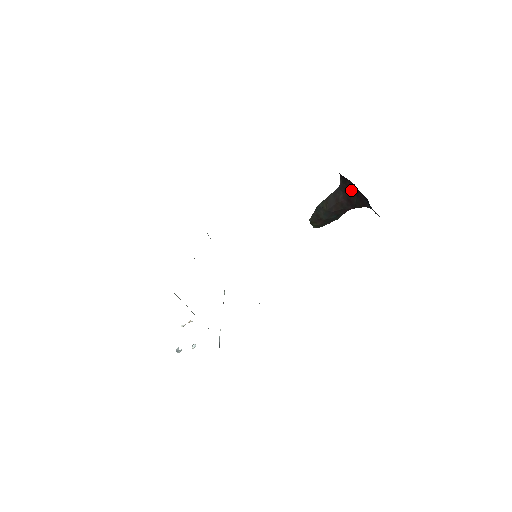
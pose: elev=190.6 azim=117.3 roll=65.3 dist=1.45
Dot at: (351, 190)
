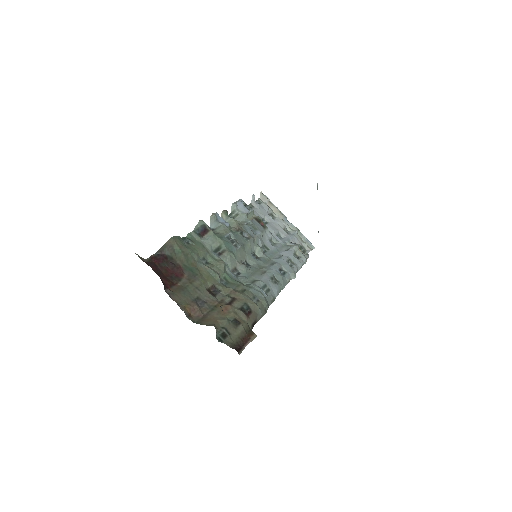
Dot at: occluded
